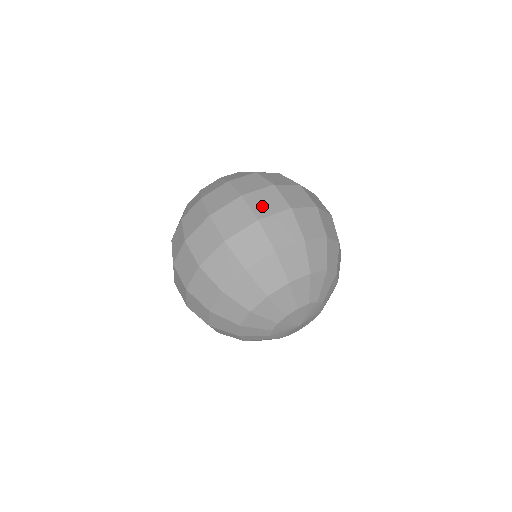
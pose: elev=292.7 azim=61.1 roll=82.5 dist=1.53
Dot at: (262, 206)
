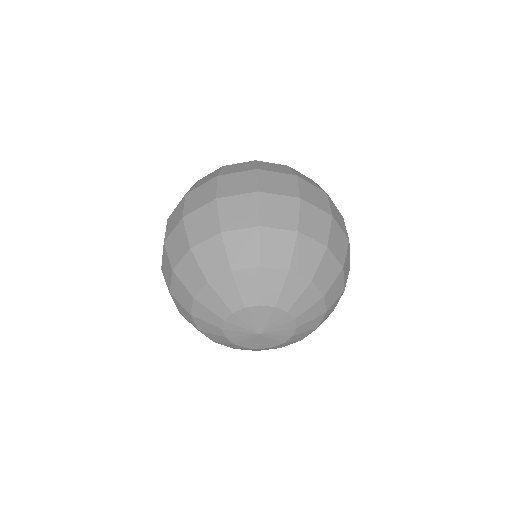
Dot at: (271, 184)
